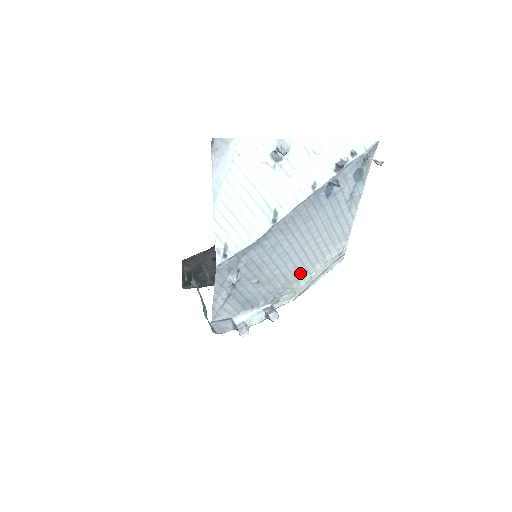
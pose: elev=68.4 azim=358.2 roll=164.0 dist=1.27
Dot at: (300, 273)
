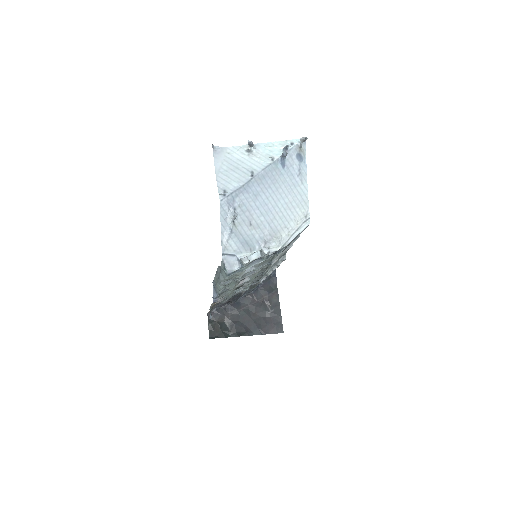
Dot at: (280, 226)
